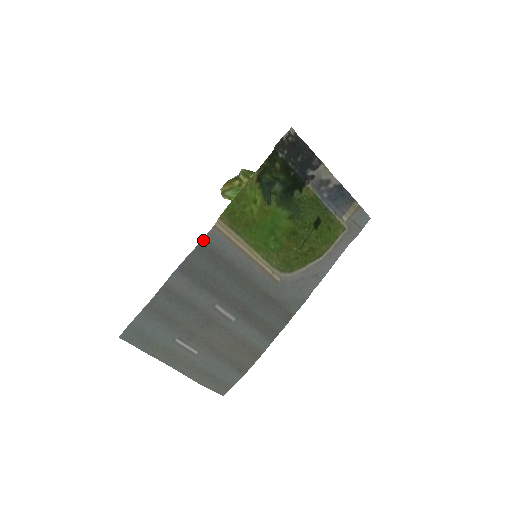
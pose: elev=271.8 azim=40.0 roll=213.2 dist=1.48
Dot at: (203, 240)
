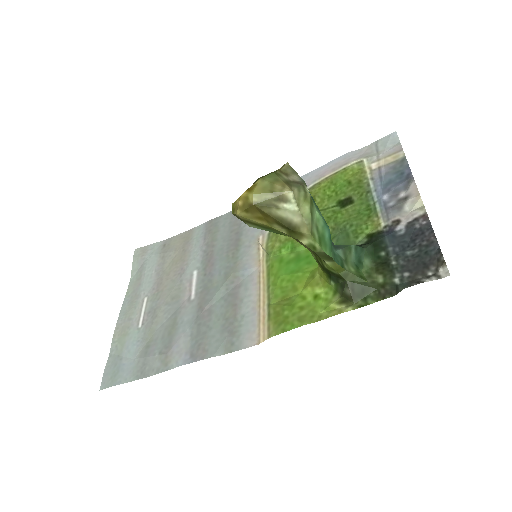
Dot at: (236, 350)
